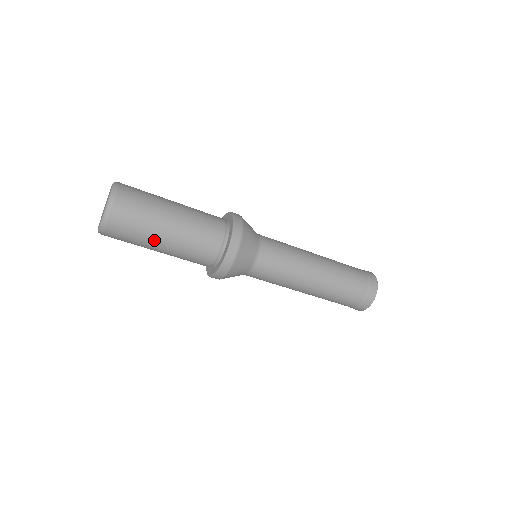
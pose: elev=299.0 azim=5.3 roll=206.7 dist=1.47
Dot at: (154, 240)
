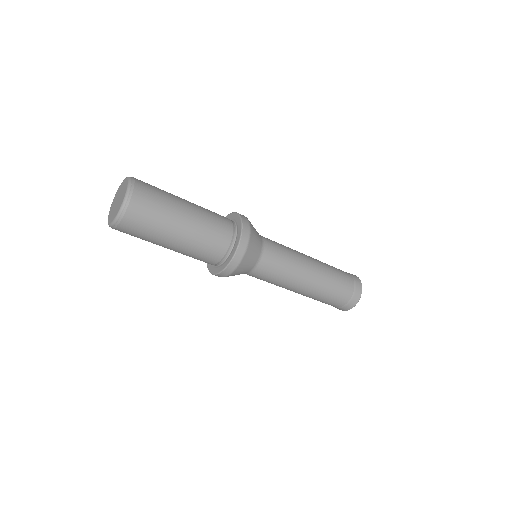
Dot at: (160, 244)
